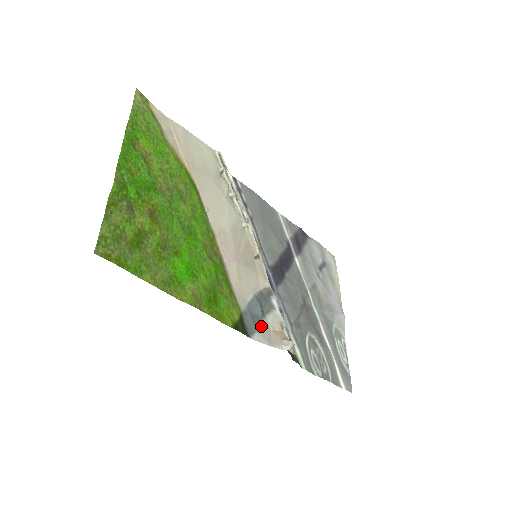
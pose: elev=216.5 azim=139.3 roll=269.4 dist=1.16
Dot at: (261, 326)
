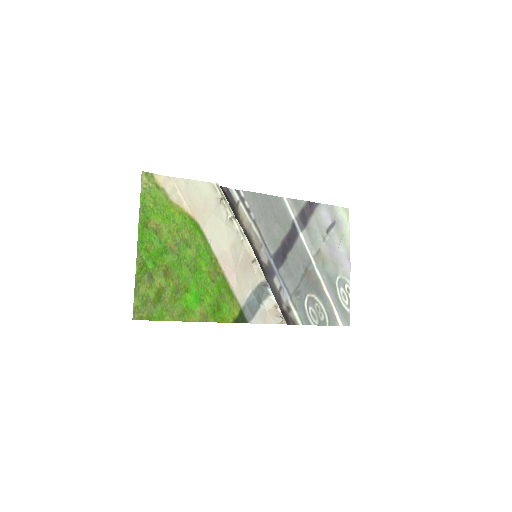
Dot at: (258, 312)
